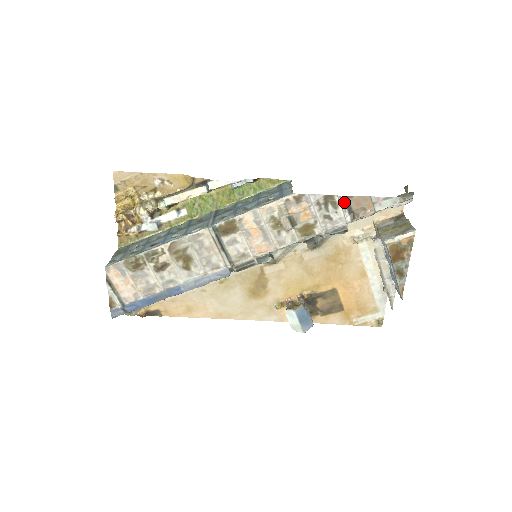
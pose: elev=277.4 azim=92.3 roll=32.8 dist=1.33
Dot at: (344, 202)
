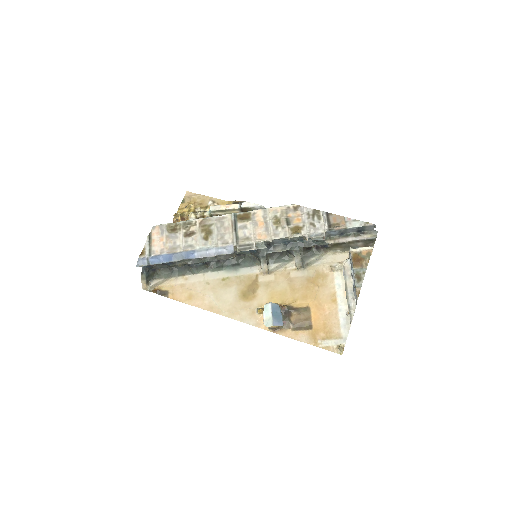
Dot at: (326, 216)
